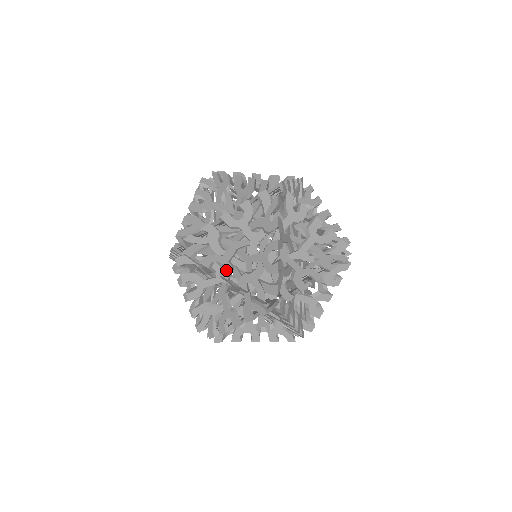
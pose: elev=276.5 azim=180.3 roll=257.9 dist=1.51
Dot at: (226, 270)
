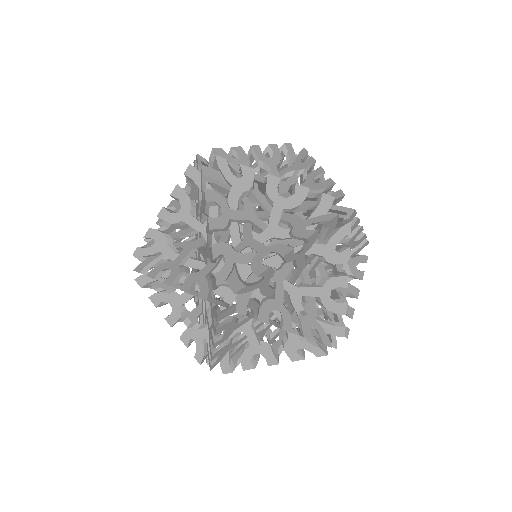
Dot at: (172, 275)
